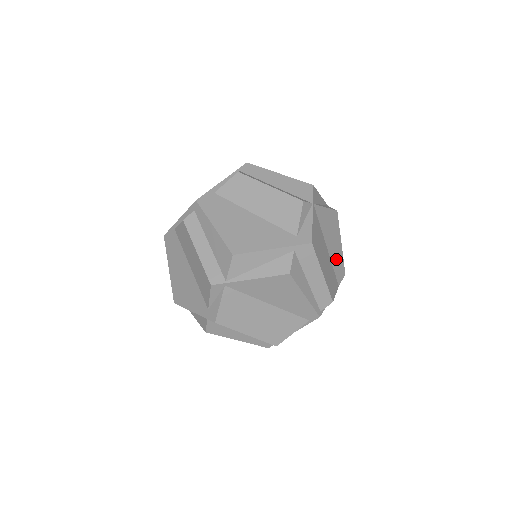
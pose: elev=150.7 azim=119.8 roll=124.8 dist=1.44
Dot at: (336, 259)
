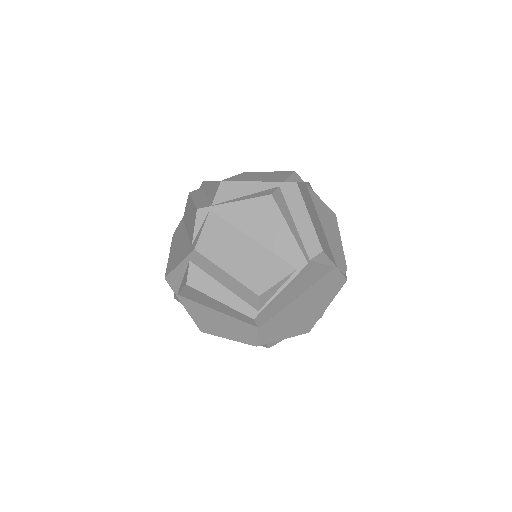
Dot at: (334, 245)
